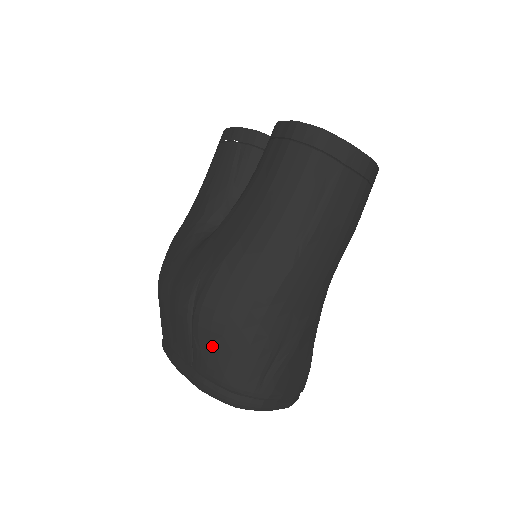
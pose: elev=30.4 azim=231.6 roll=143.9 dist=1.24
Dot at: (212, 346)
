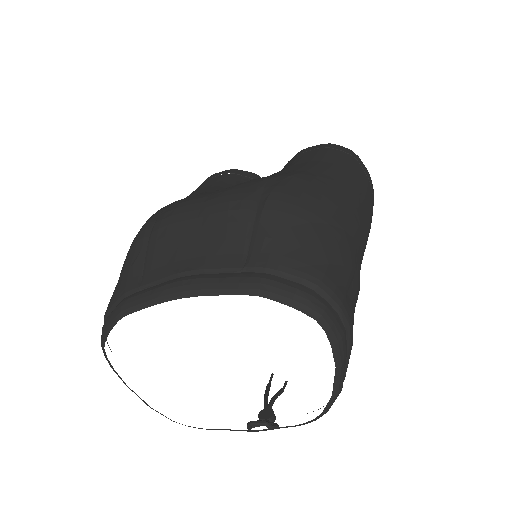
Dot at: (294, 231)
